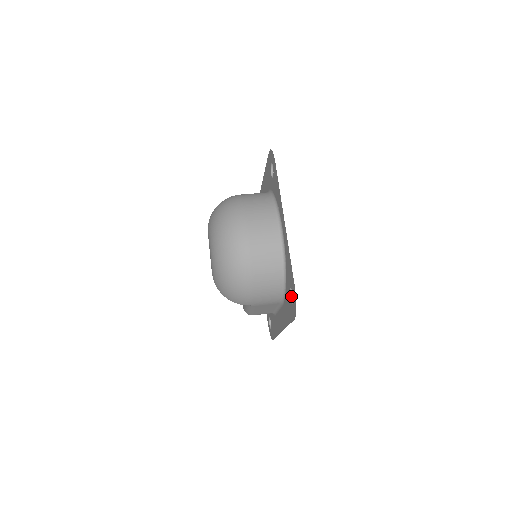
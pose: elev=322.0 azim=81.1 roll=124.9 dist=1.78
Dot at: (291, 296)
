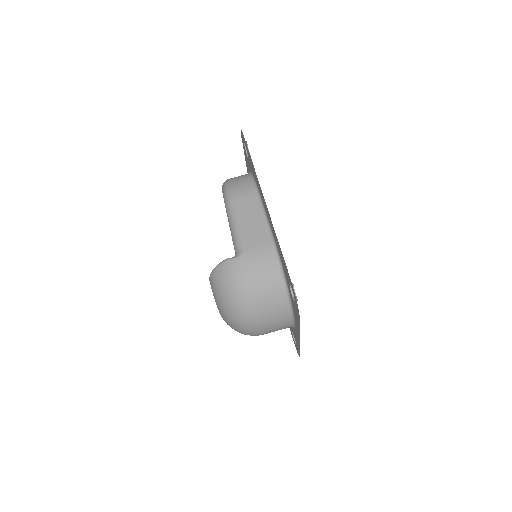
Dot at: occluded
